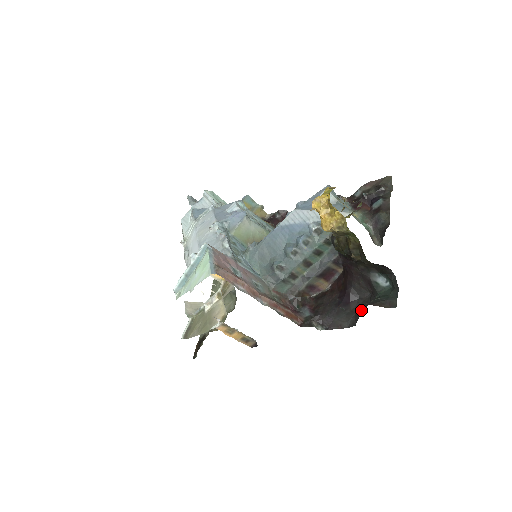
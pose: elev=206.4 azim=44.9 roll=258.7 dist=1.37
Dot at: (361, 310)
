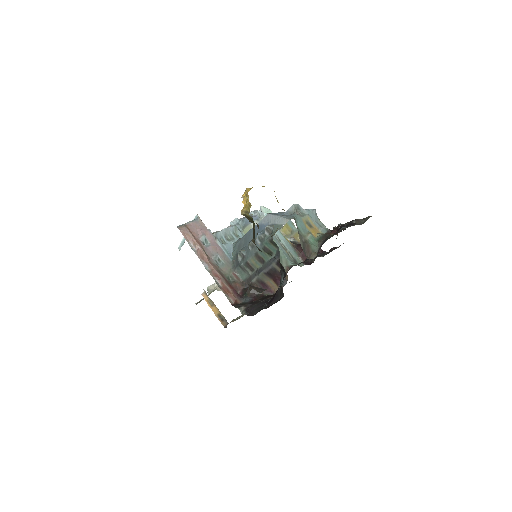
Dot at: occluded
